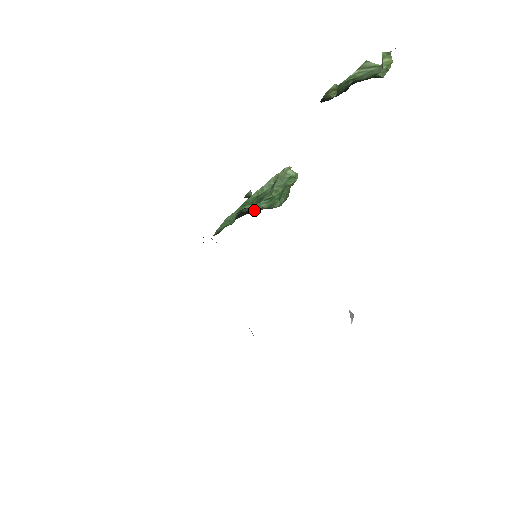
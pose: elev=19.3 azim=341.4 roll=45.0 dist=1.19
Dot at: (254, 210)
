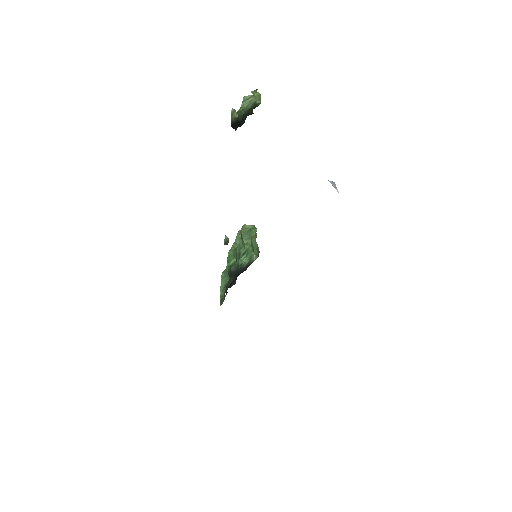
Dot at: (240, 269)
